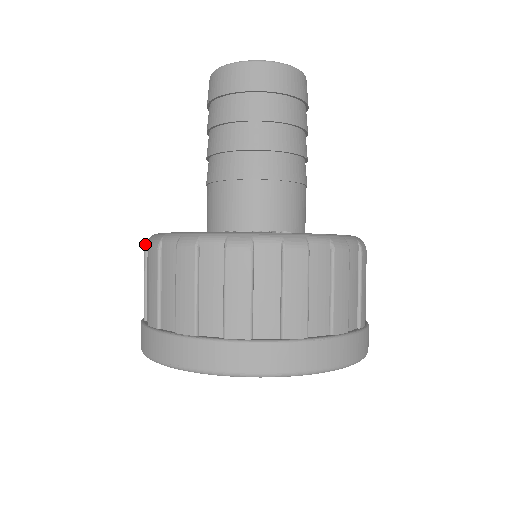
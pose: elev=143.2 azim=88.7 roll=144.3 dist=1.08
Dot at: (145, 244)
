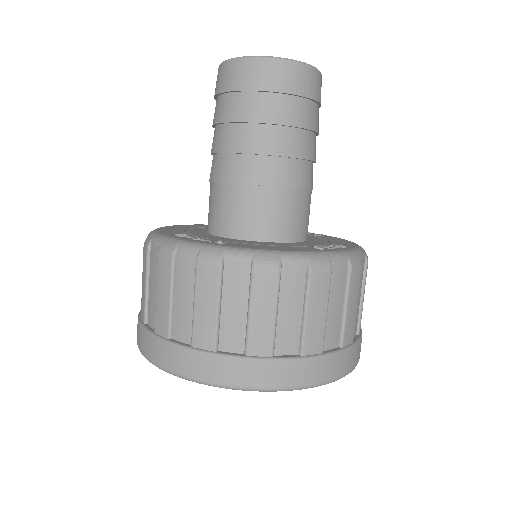
Dot at: occluded
